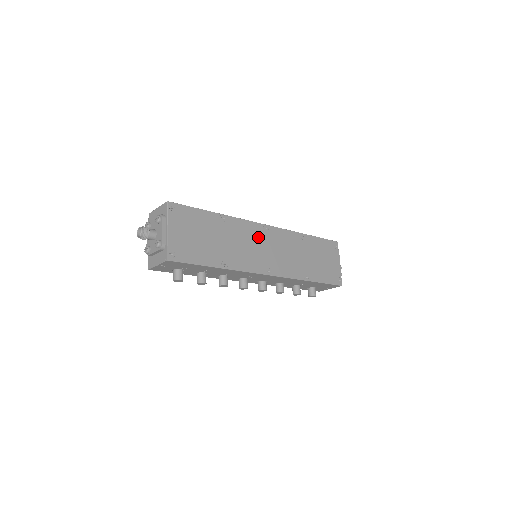
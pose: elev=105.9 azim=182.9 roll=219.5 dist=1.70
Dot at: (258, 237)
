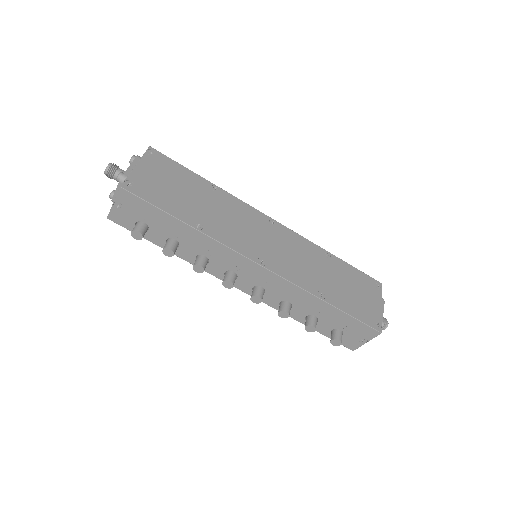
Dot at: (259, 225)
